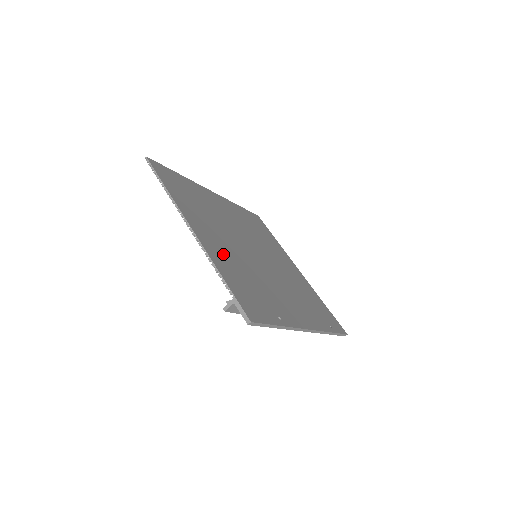
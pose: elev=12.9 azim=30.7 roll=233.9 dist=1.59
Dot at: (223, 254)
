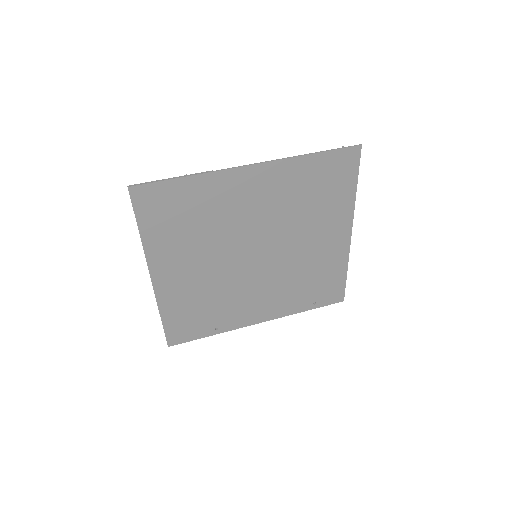
Dot at: (183, 289)
